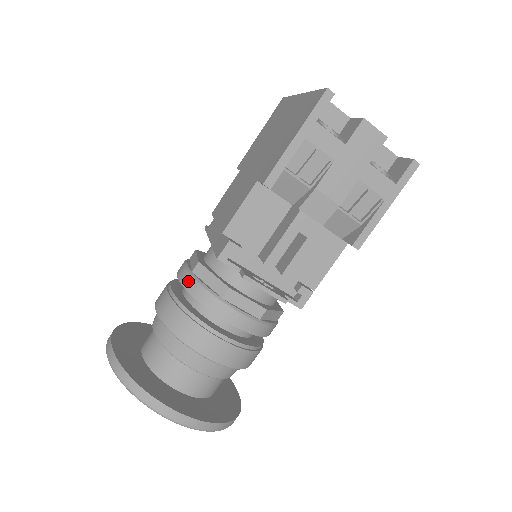
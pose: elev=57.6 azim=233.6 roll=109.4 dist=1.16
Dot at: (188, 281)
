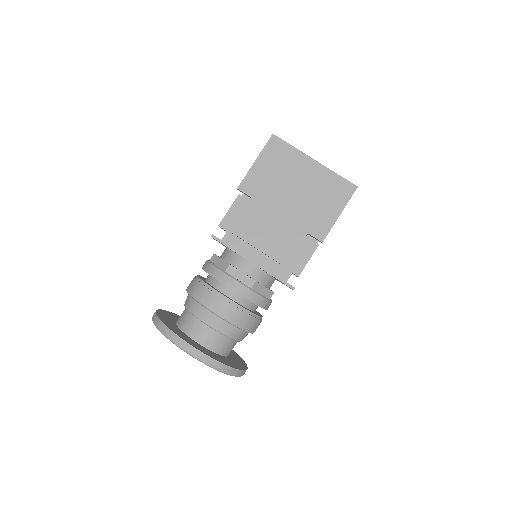
Dot at: (252, 296)
